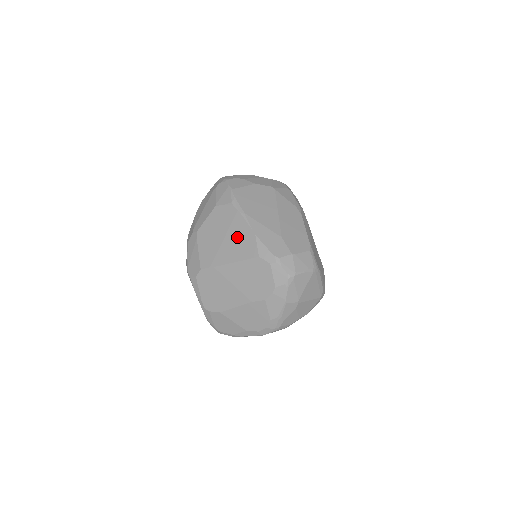
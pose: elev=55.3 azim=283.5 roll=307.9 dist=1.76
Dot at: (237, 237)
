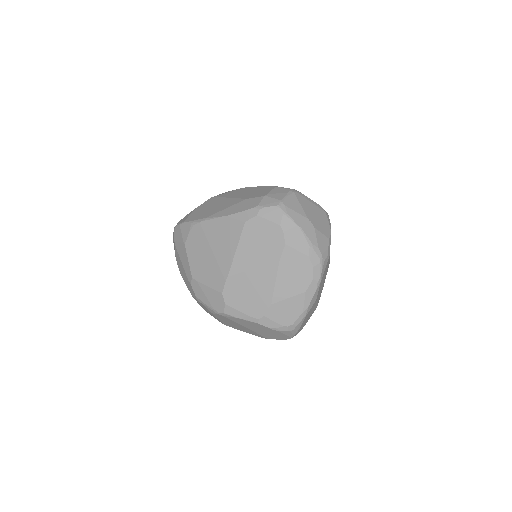
Dot at: (218, 236)
